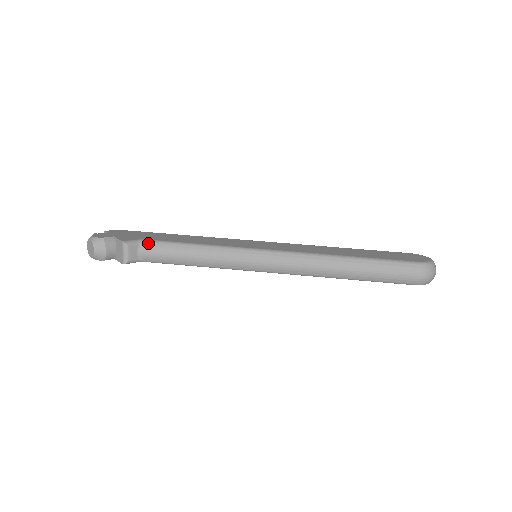
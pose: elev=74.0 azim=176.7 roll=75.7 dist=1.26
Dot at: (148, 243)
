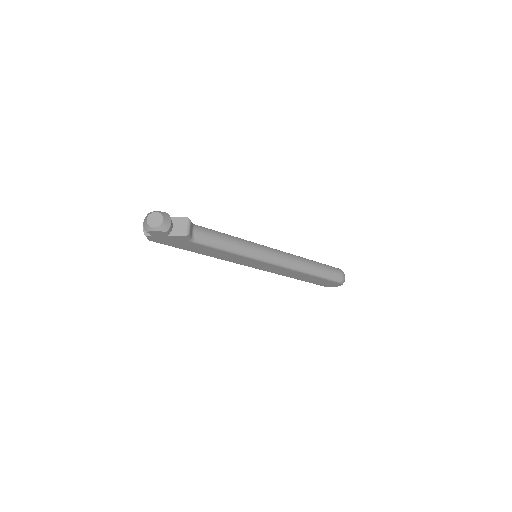
Dot at: (198, 226)
